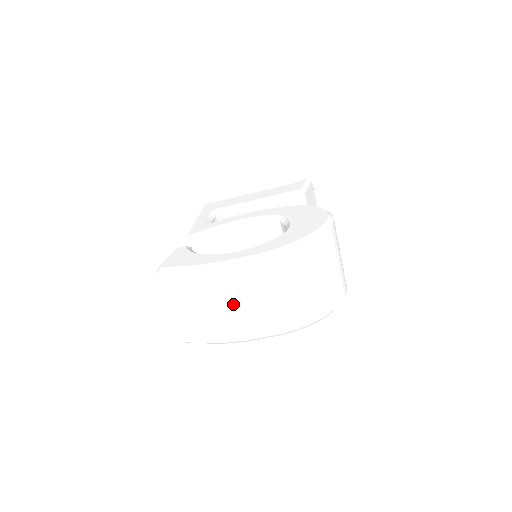
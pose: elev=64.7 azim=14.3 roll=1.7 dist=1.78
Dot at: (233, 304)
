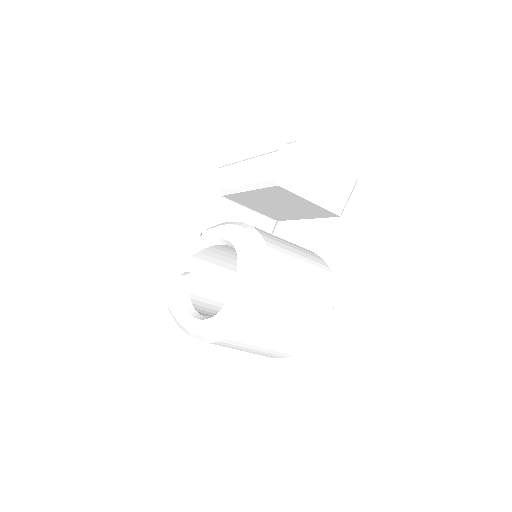
Dot at: occluded
